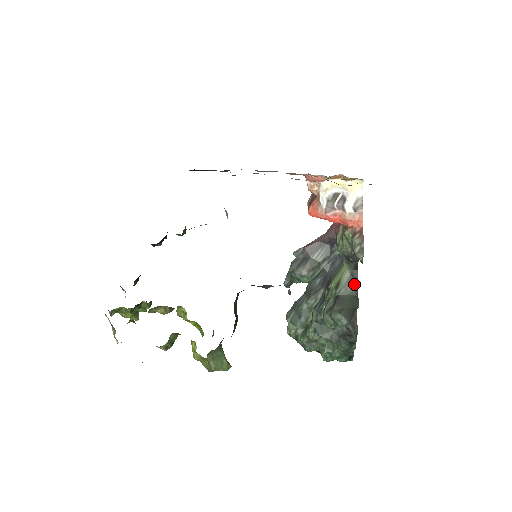
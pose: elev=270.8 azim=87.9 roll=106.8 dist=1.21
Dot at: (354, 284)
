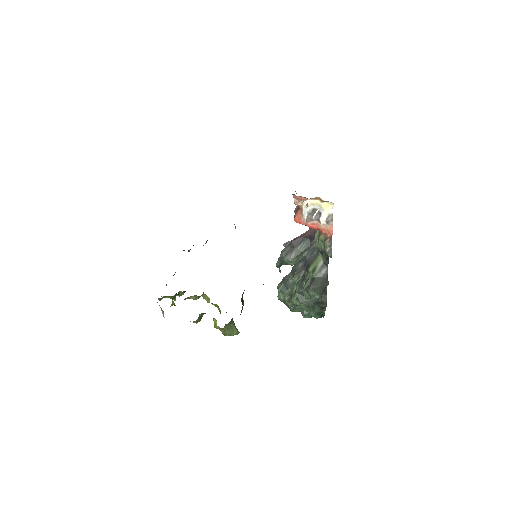
Dot at: (326, 270)
